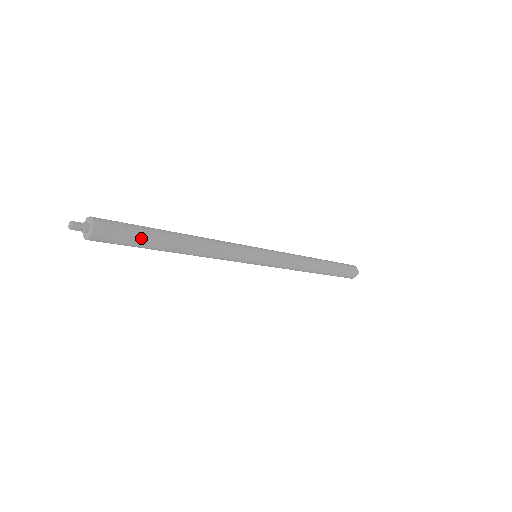
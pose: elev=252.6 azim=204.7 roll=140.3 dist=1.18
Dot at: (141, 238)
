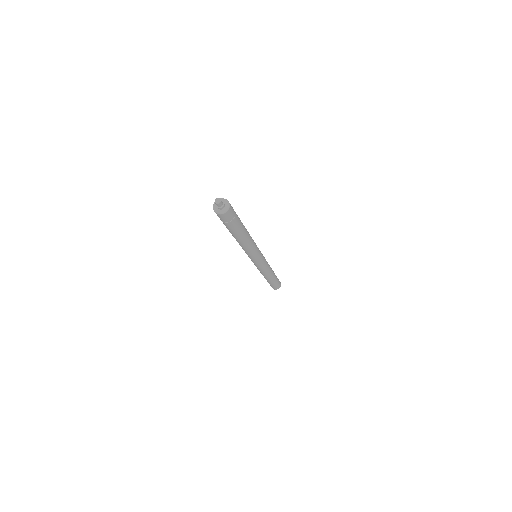
Dot at: occluded
